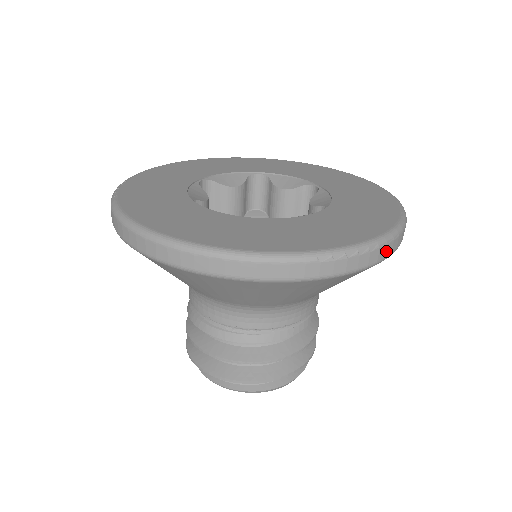
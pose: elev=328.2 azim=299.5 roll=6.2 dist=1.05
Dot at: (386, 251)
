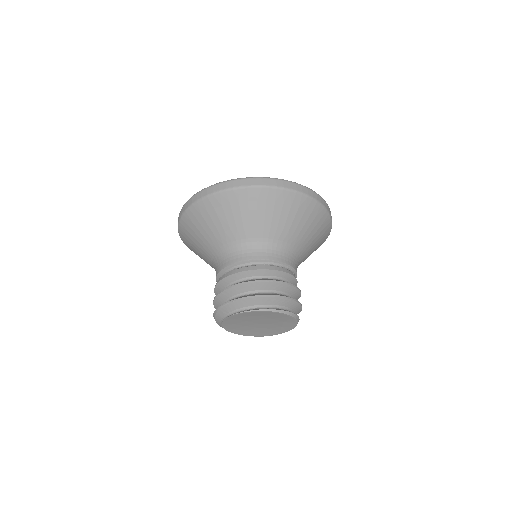
Dot at: occluded
